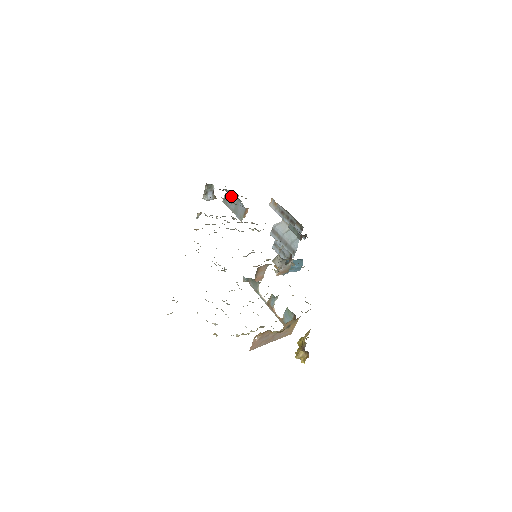
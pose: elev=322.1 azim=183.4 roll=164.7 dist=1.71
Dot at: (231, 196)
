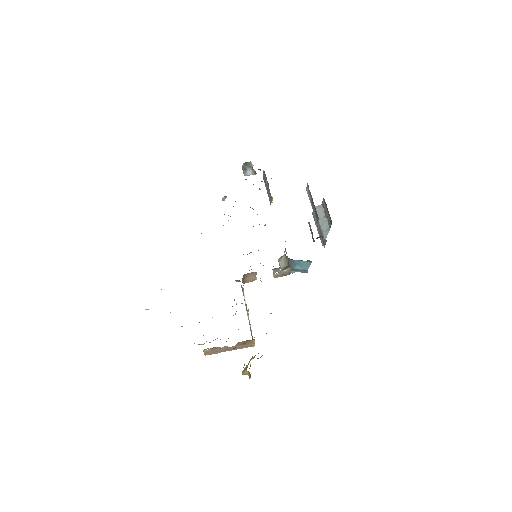
Dot at: occluded
